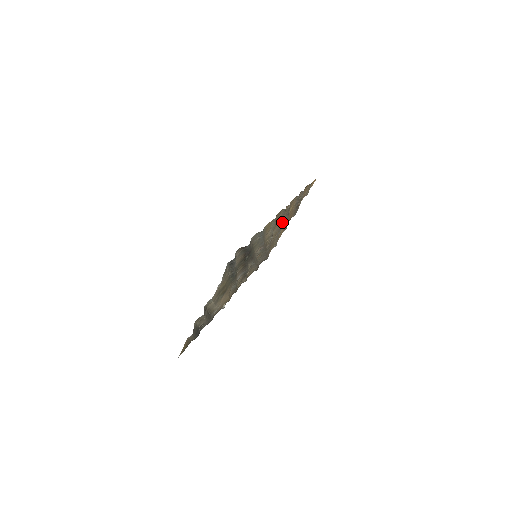
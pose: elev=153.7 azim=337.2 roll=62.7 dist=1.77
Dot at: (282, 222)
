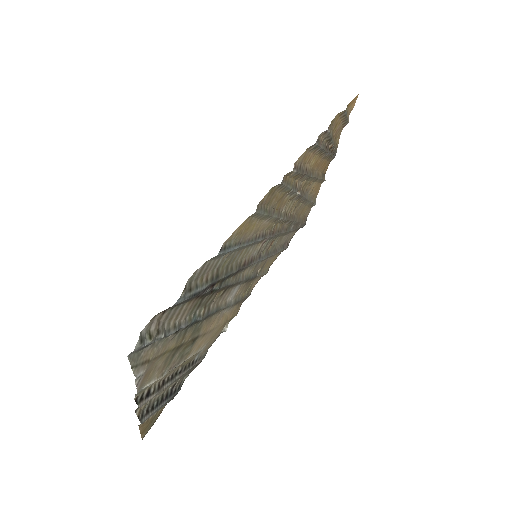
Dot at: (302, 185)
